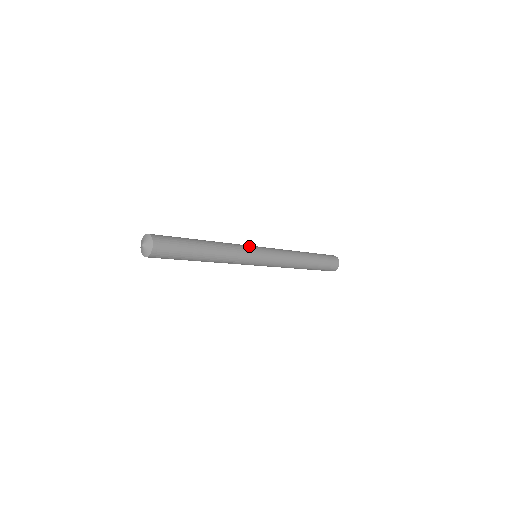
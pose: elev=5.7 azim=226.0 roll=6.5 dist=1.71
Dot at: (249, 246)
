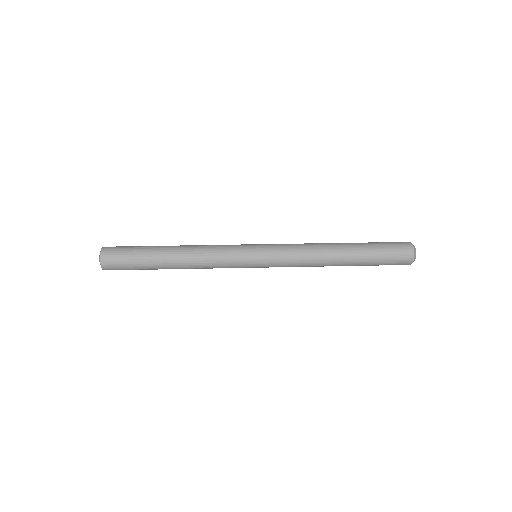
Dot at: (238, 253)
